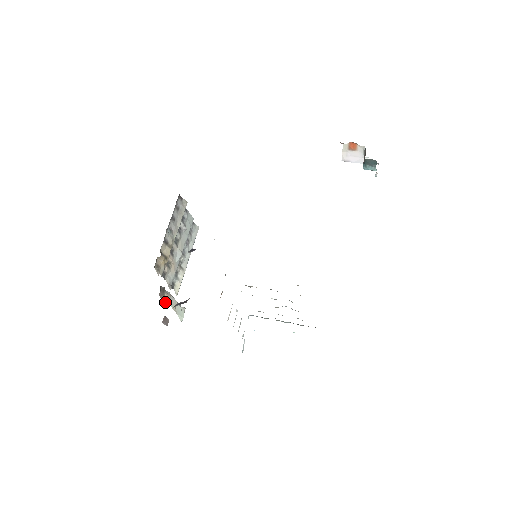
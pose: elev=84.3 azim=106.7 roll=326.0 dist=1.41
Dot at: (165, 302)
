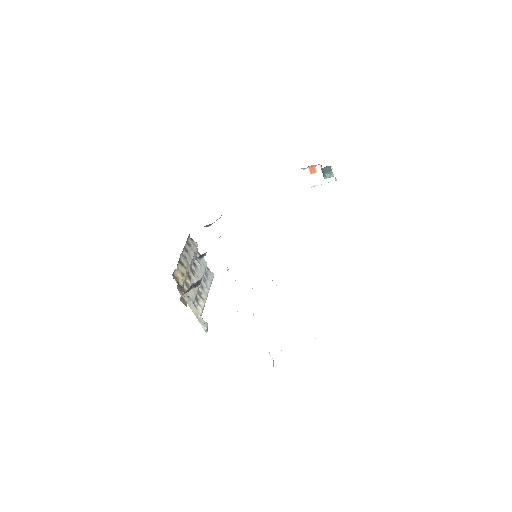
Dot at: occluded
